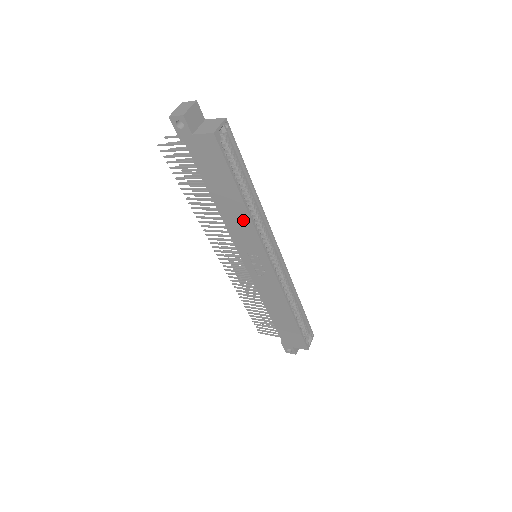
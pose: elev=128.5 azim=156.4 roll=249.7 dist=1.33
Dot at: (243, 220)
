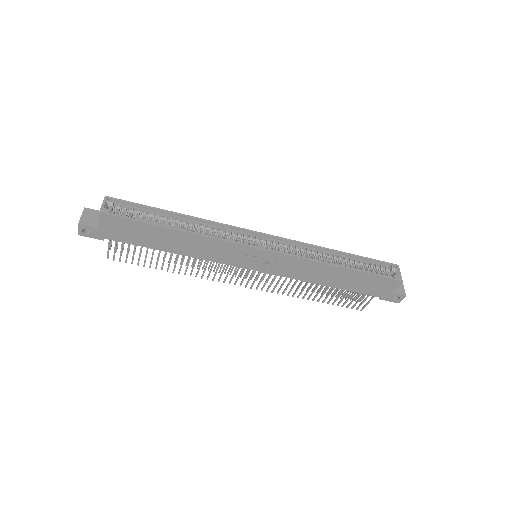
Dot at: (199, 242)
